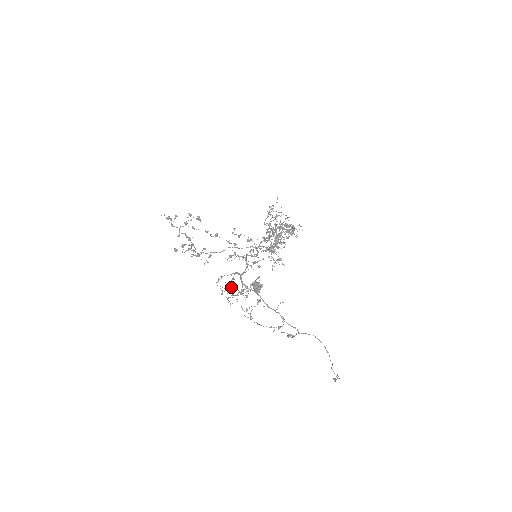
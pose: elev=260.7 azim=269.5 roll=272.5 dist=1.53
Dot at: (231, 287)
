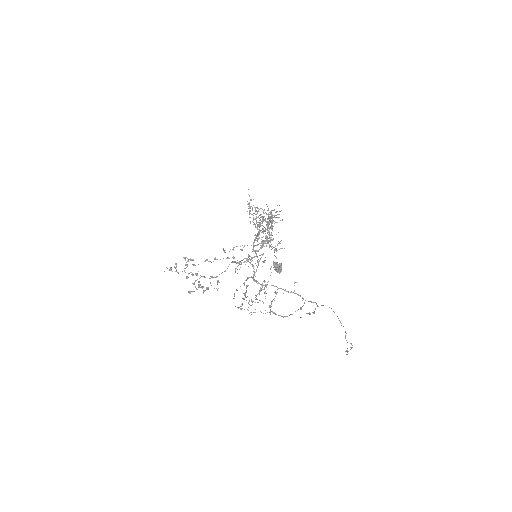
Dot at: occluded
